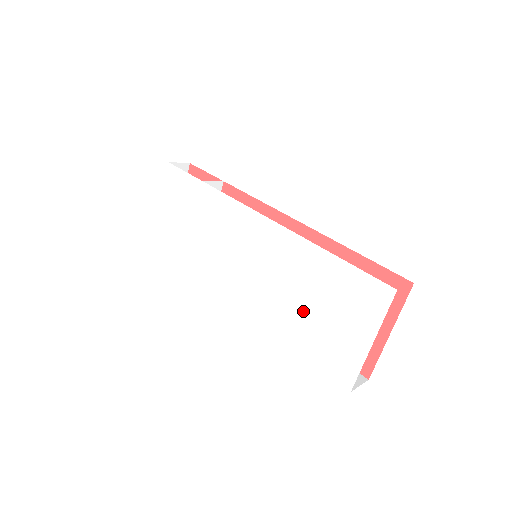
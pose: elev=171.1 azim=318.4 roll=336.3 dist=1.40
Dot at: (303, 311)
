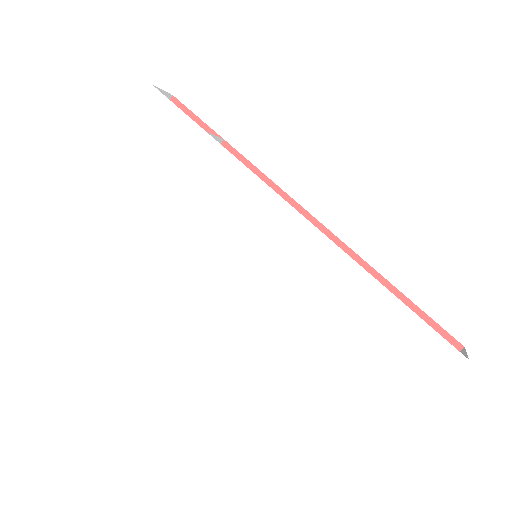
Dot at: (320, 349)
